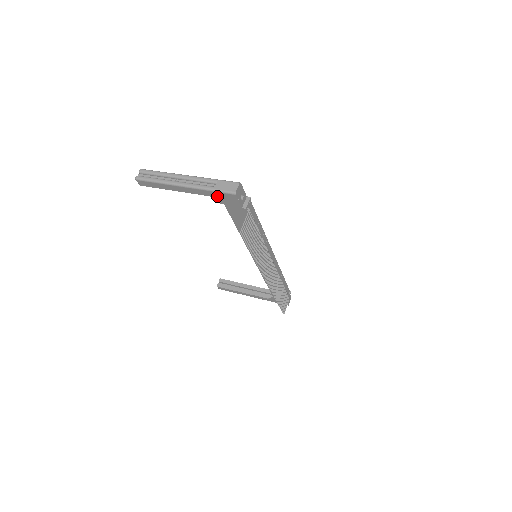
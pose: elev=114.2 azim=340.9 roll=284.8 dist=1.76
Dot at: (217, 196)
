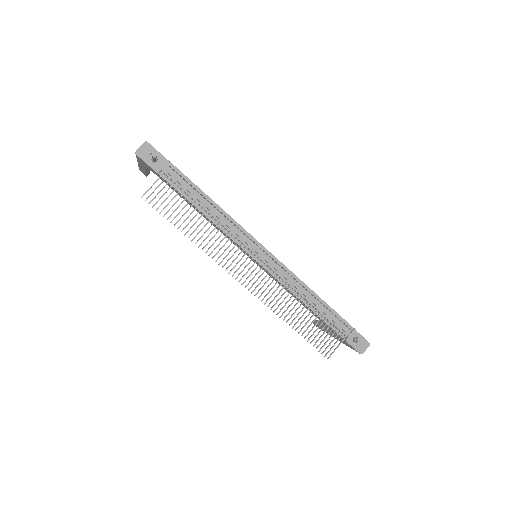
Dot at: (143, 164)
